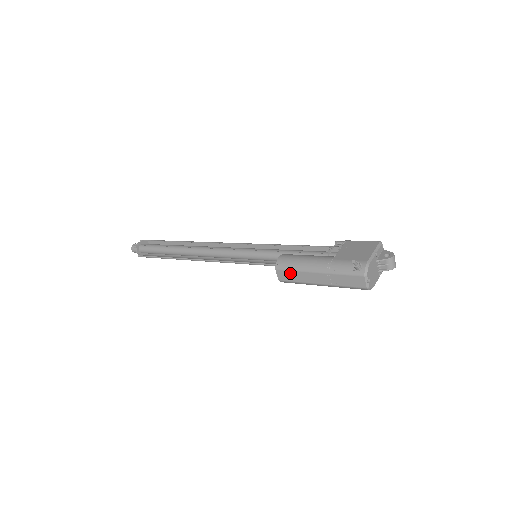
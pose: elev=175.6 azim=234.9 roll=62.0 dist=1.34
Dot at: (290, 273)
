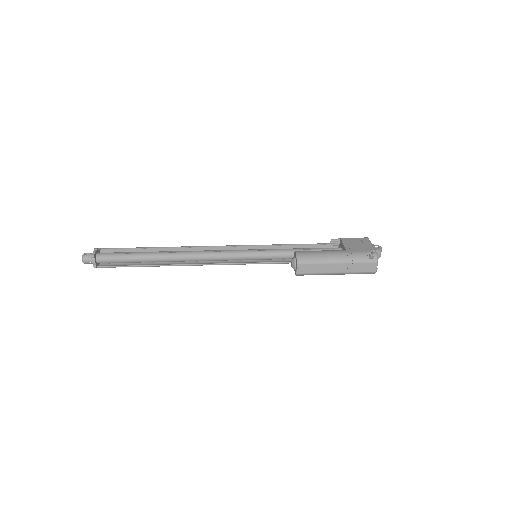
Dot at: (311, 266)
